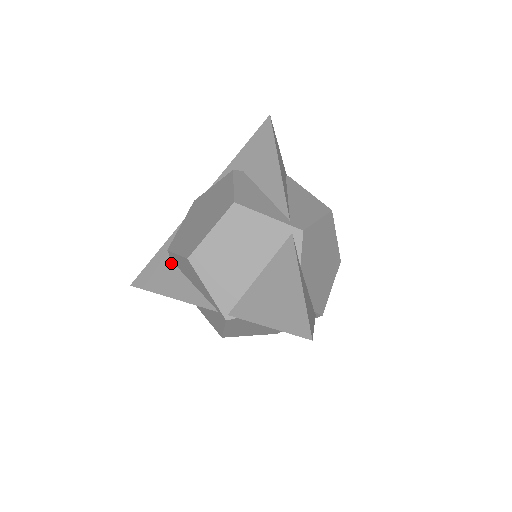
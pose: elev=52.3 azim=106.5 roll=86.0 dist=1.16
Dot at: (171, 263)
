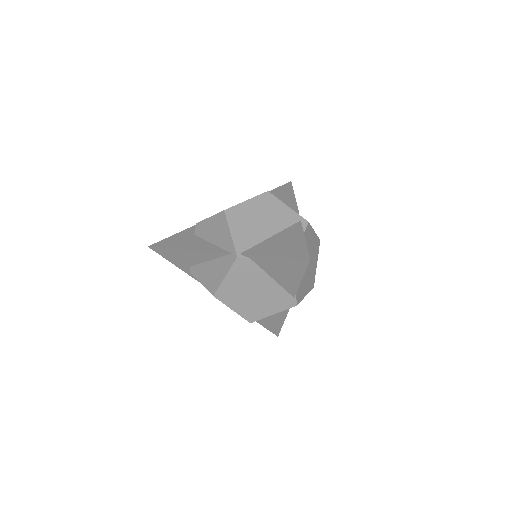
Dot at: (193, 235)
